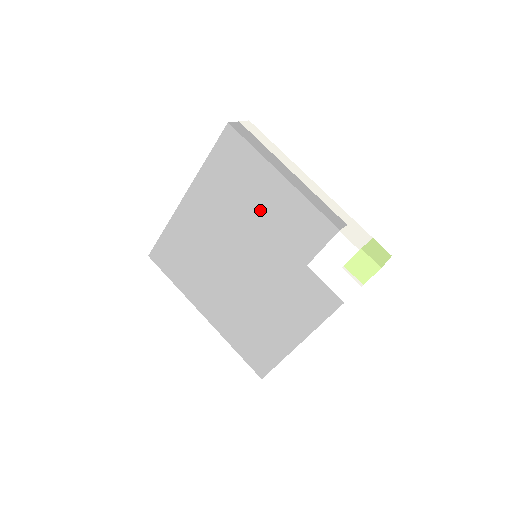
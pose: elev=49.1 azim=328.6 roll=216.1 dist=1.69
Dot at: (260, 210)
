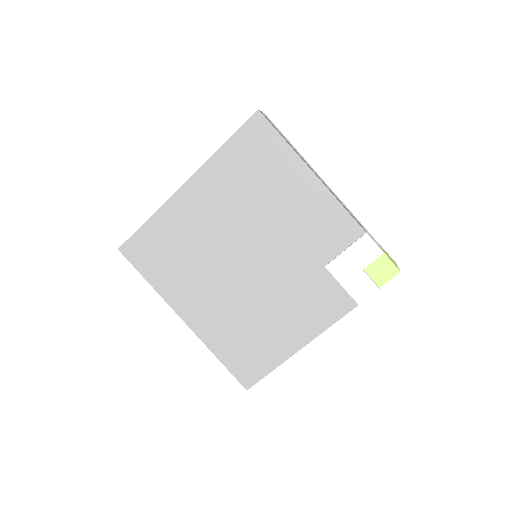
Dot at: (280, 206)
